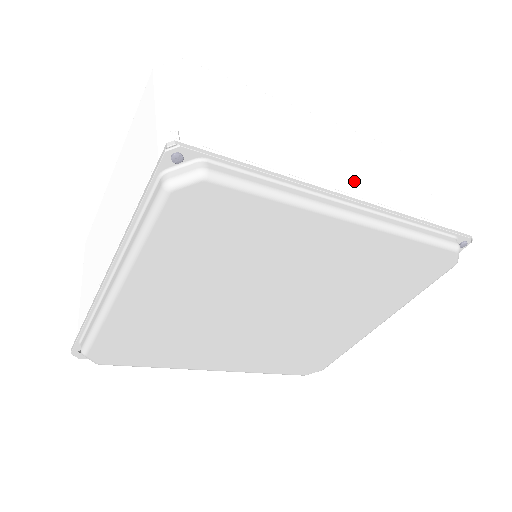
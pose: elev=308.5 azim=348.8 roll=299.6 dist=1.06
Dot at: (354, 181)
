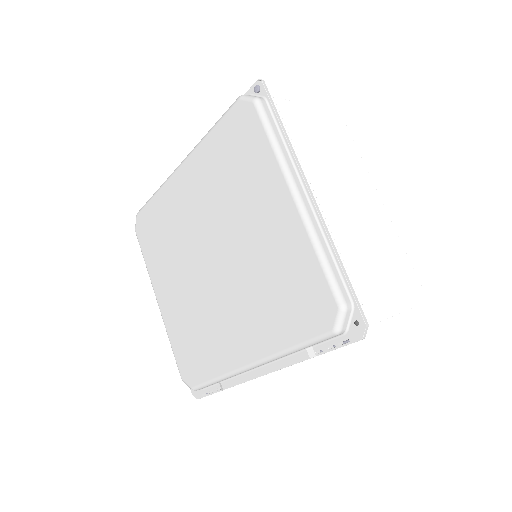
Dot at: occluded
